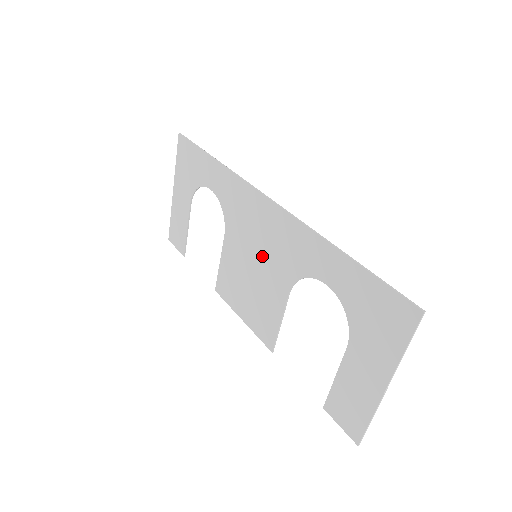
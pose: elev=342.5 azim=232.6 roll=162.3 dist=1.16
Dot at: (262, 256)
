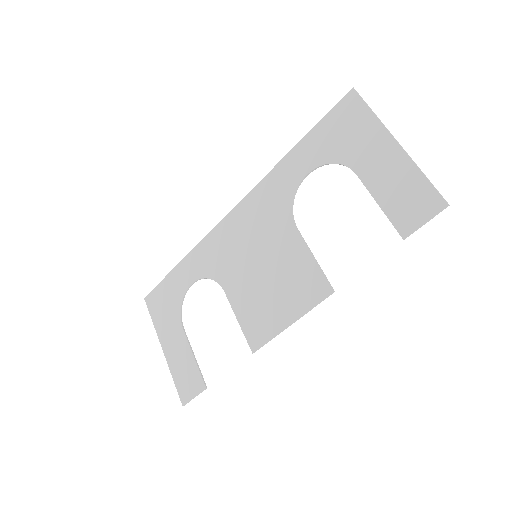
Dot at: (259, 245)
